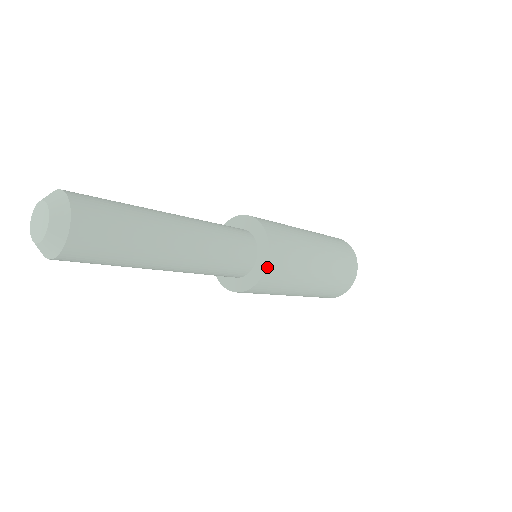
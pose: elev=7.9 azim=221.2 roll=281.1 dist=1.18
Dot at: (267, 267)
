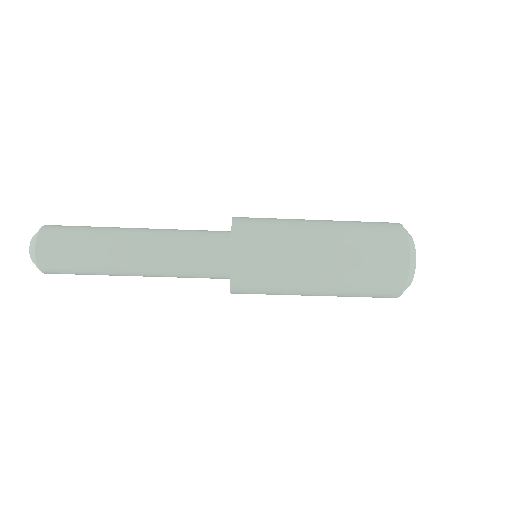
Dot at: (232, 272)
